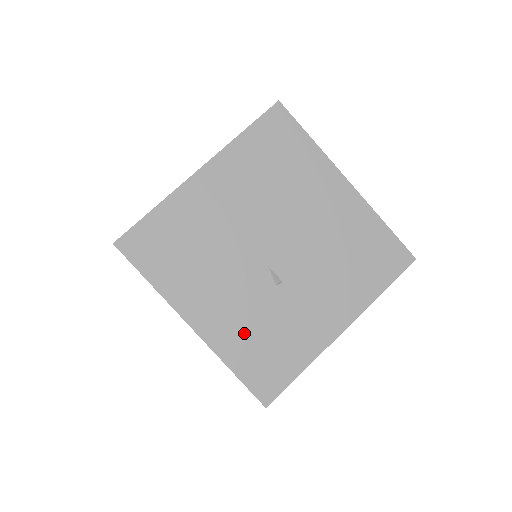
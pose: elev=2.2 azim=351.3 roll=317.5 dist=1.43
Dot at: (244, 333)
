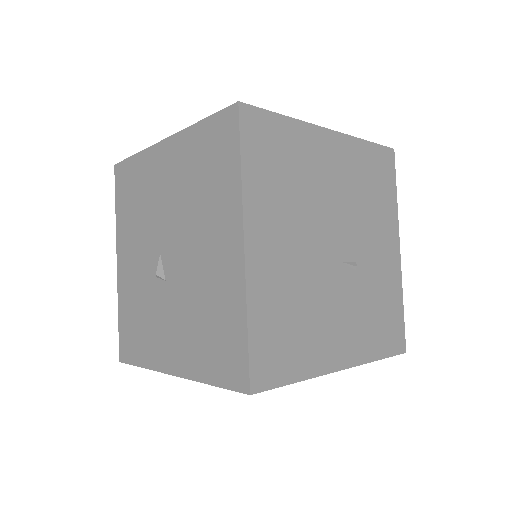
Dot at: (366, 327)
